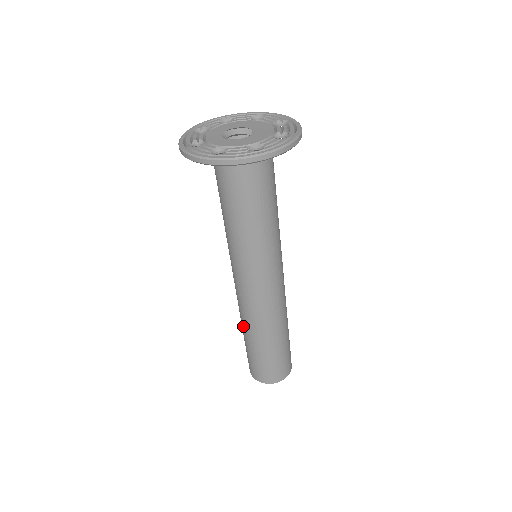
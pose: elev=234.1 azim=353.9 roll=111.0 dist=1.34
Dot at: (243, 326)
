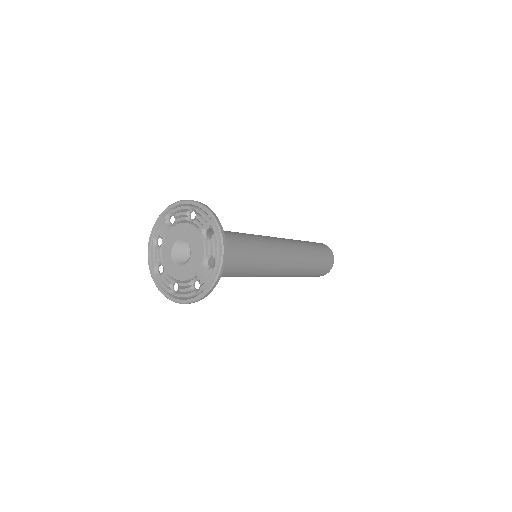
Dot at: occluded
